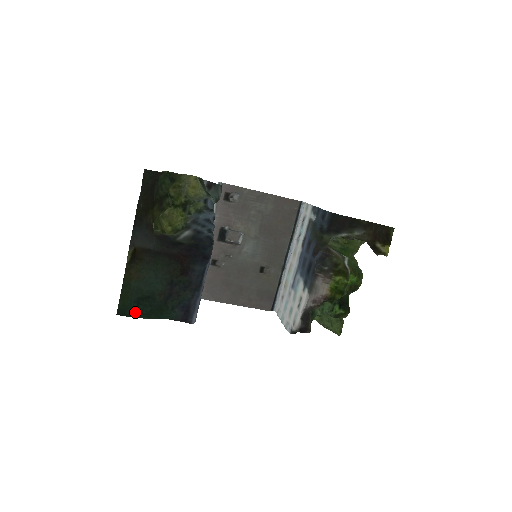
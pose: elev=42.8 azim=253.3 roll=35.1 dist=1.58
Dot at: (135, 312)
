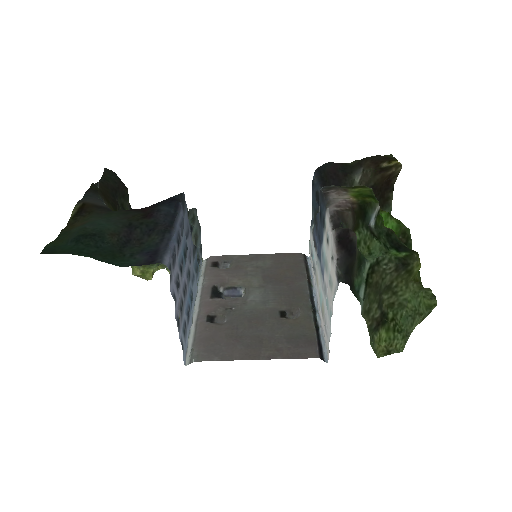
Dot at: (70, 250)
